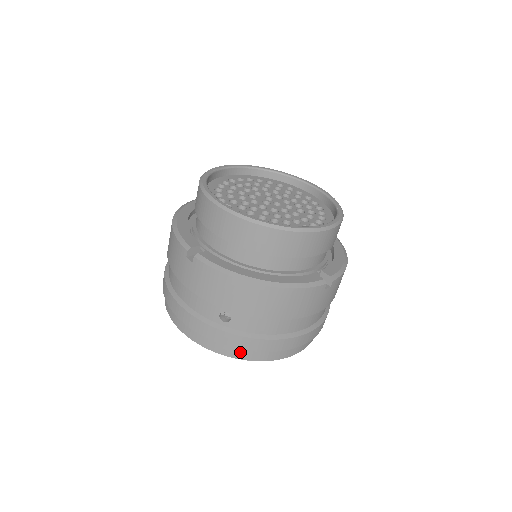
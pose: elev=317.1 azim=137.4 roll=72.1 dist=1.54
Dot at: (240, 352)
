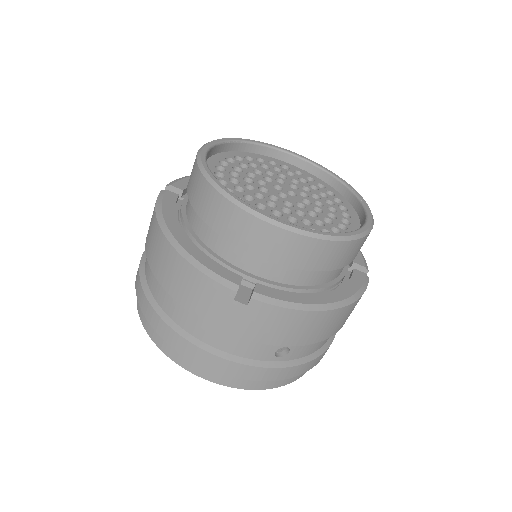
Dot at: (288, 379)
